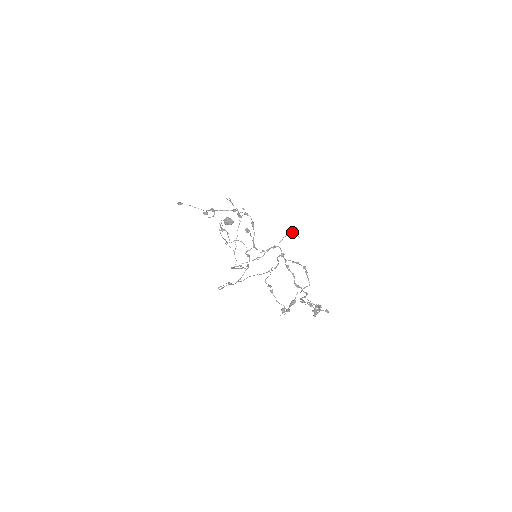
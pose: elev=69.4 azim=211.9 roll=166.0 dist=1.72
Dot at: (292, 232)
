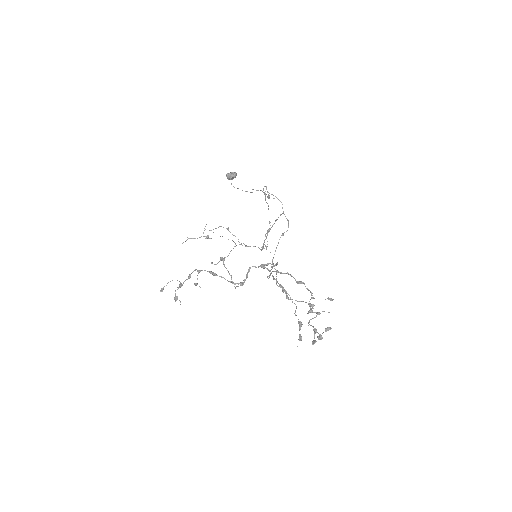
Dot at: (265, 194)
